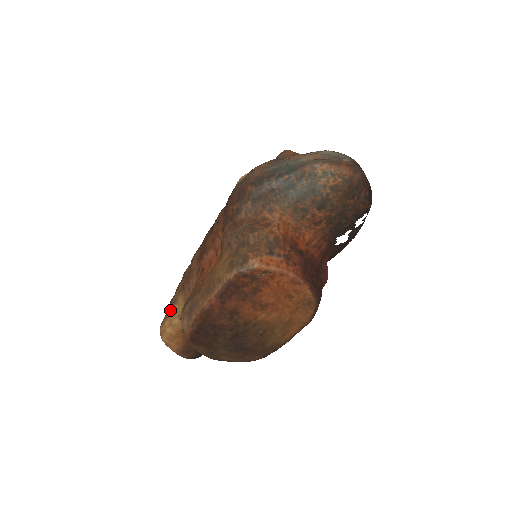
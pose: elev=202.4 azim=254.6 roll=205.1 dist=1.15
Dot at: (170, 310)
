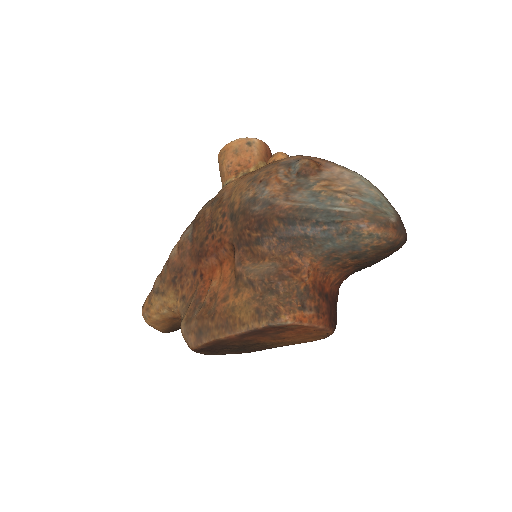
Dot at: (157, 300)
